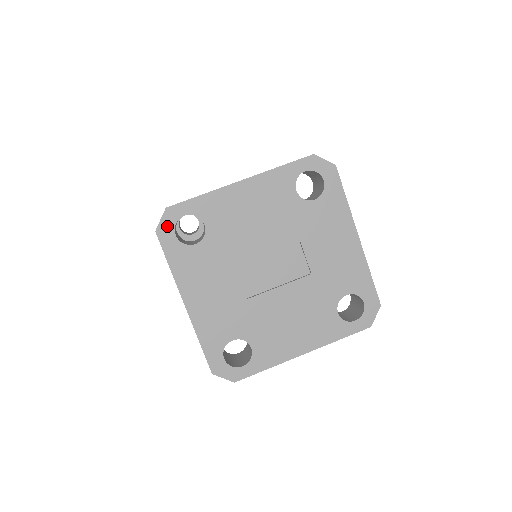
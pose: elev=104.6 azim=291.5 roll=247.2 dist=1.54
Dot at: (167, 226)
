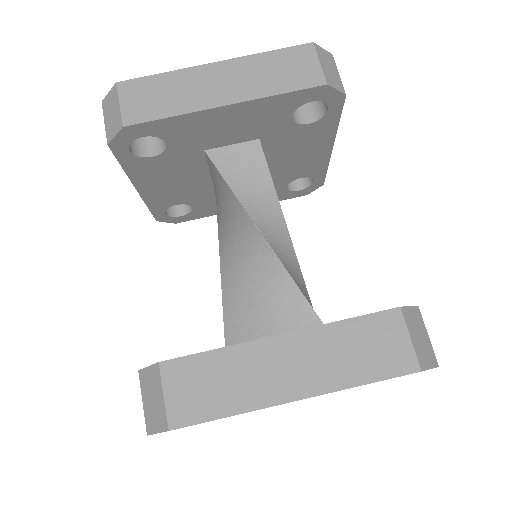
Dot at: occluded
